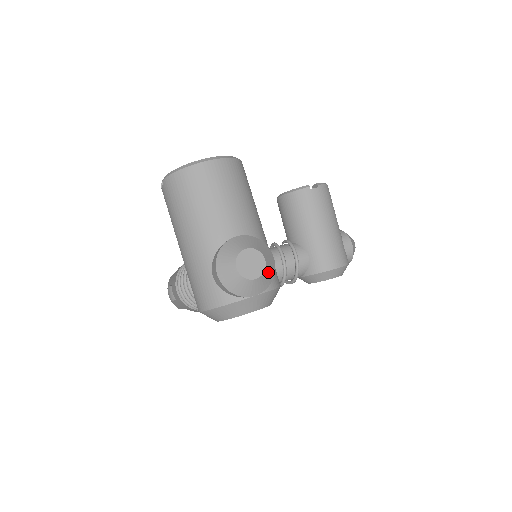
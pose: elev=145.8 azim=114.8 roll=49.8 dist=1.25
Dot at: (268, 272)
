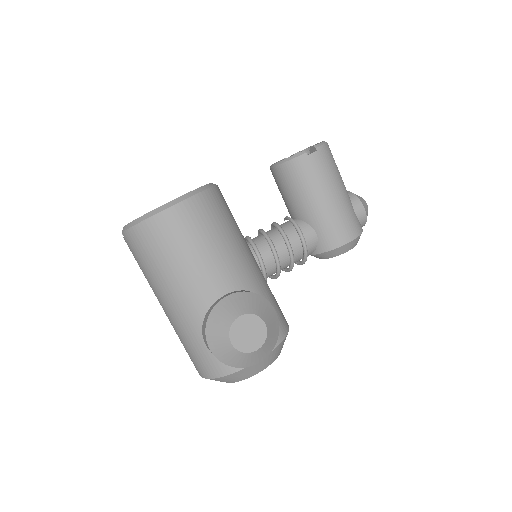
Dot at: (271, 334)
